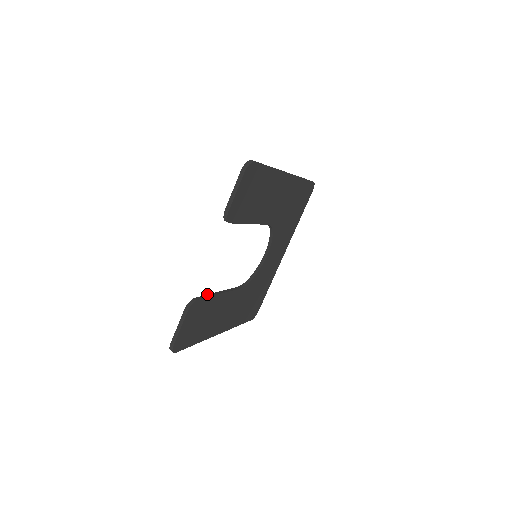
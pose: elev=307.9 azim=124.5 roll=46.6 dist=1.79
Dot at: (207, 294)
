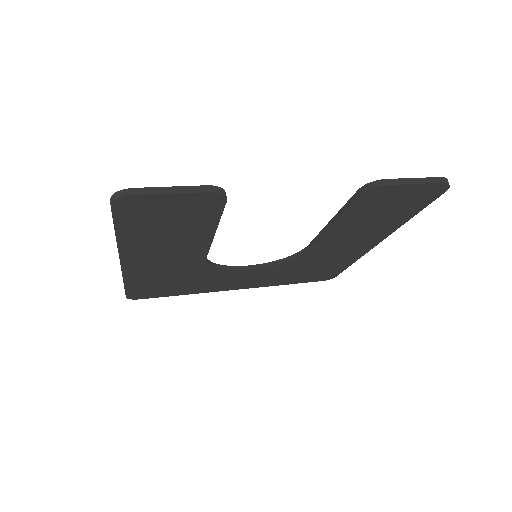
Dot at: occluded
